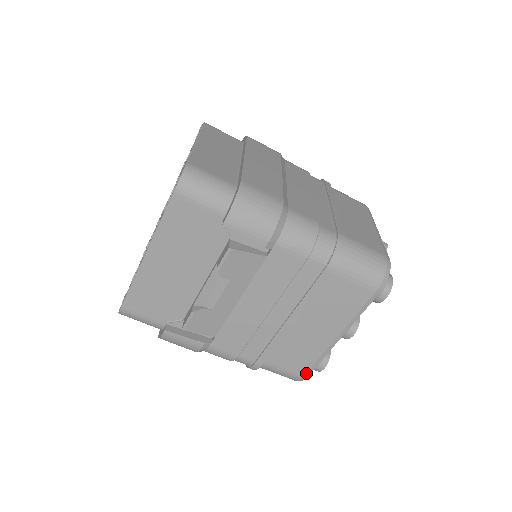
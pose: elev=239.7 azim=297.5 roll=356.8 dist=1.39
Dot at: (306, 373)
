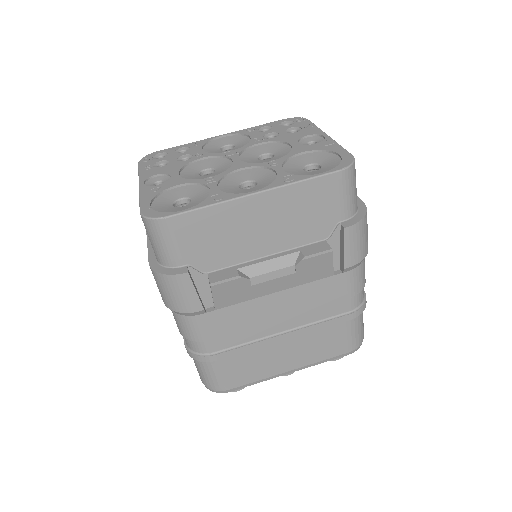
Dot at: (234, 388)
